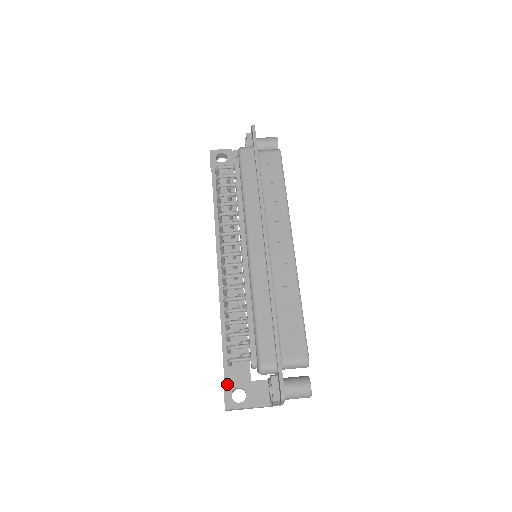
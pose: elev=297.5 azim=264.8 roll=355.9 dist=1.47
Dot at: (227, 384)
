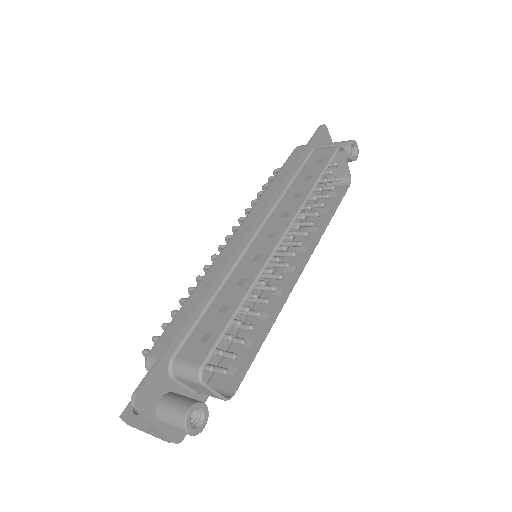
Dot at: occluded
